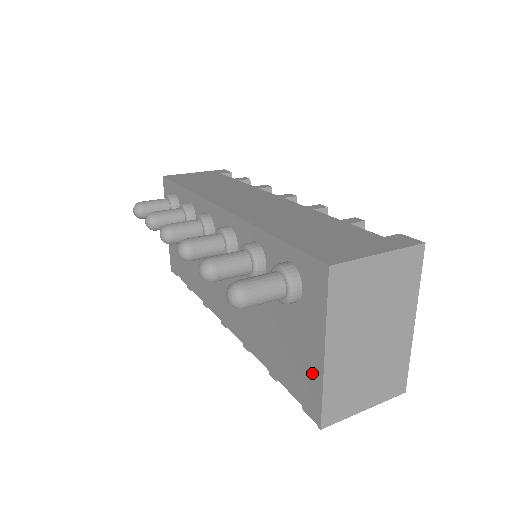
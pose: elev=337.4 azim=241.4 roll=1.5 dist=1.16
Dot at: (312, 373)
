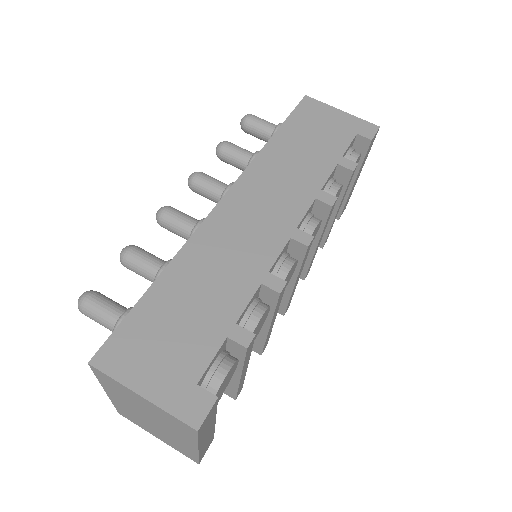
Dot at: occluded
